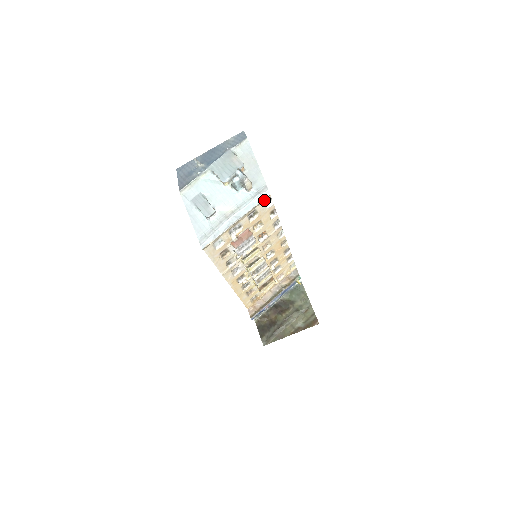
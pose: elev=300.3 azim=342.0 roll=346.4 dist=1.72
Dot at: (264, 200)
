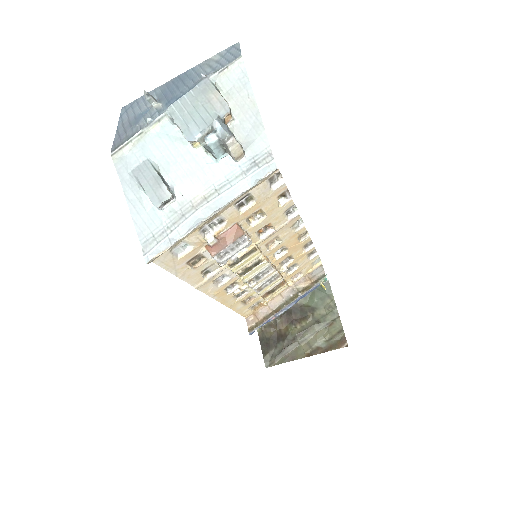
Dot at: (265, 178)
